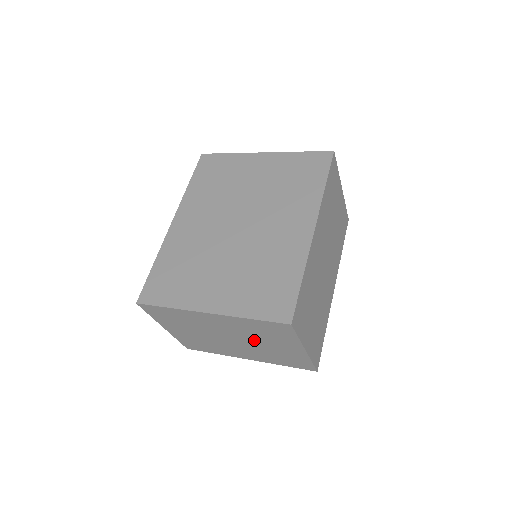
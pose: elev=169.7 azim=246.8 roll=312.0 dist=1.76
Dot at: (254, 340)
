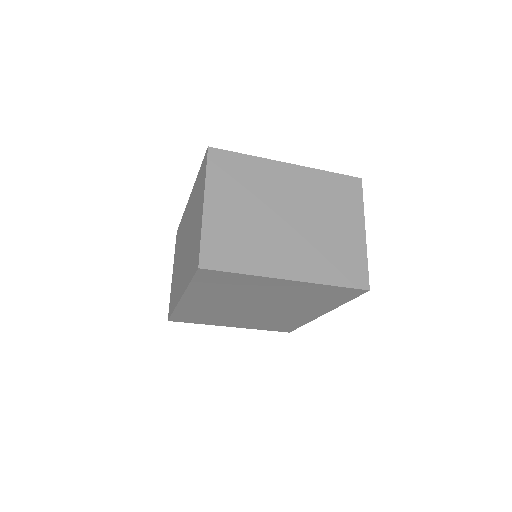
Dot at: (317, 217)
